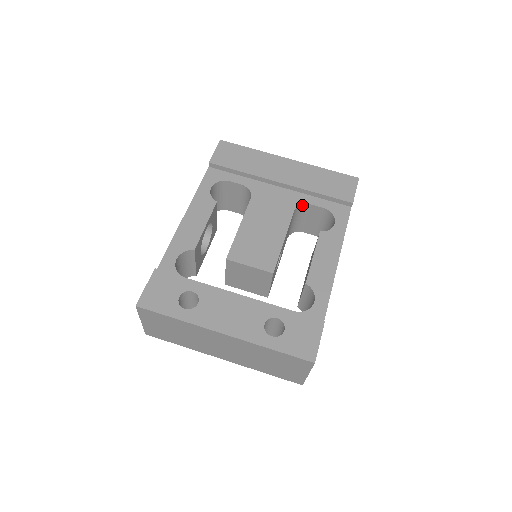
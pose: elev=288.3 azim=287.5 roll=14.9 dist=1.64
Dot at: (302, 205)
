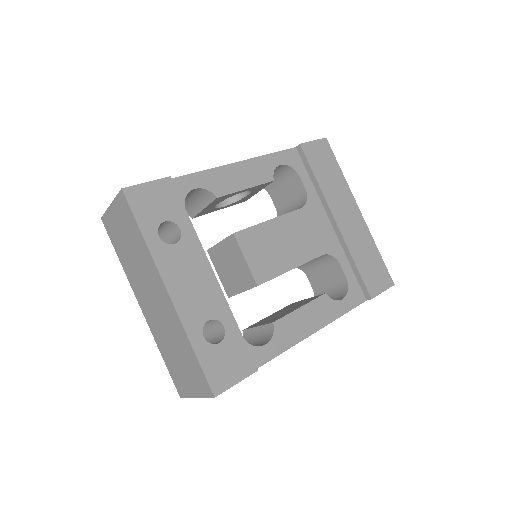
Dot at: (333, 257)
